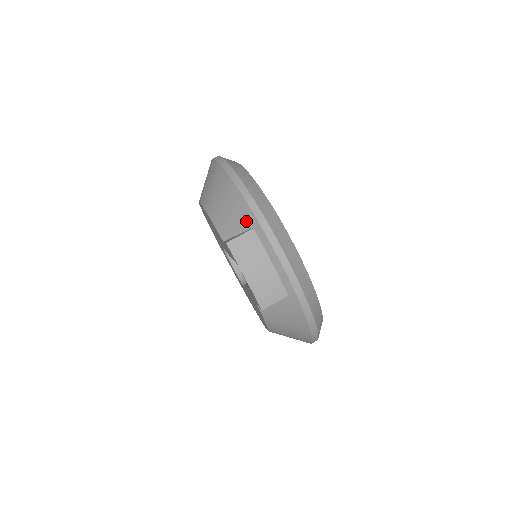
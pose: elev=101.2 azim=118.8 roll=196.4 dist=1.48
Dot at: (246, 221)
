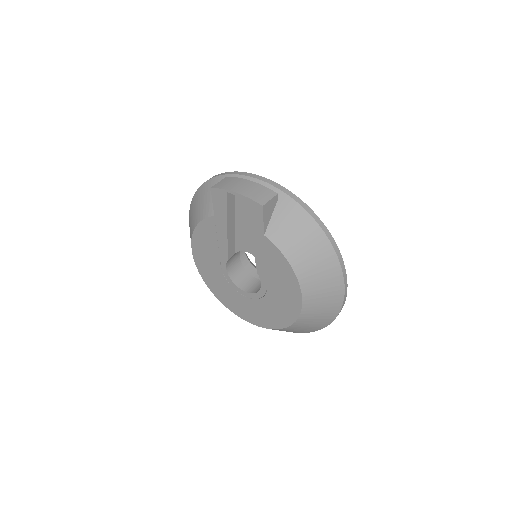
Dot at: occluded
